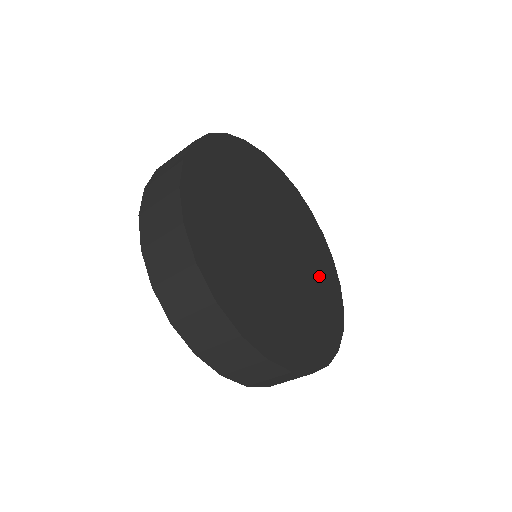
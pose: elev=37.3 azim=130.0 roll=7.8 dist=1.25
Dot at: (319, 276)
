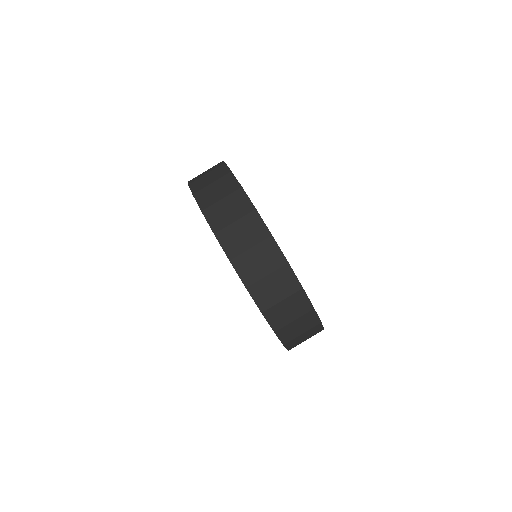
Dot at: occluded
